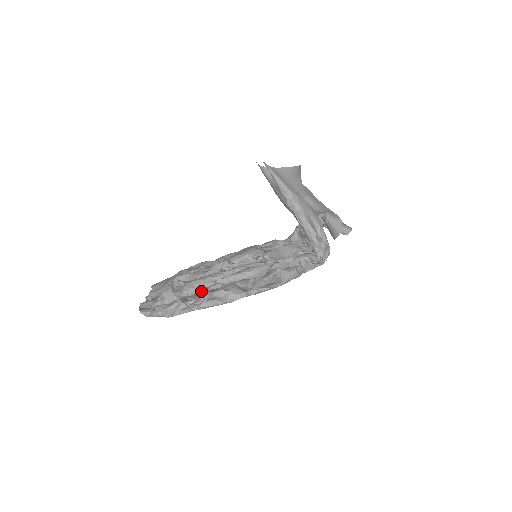
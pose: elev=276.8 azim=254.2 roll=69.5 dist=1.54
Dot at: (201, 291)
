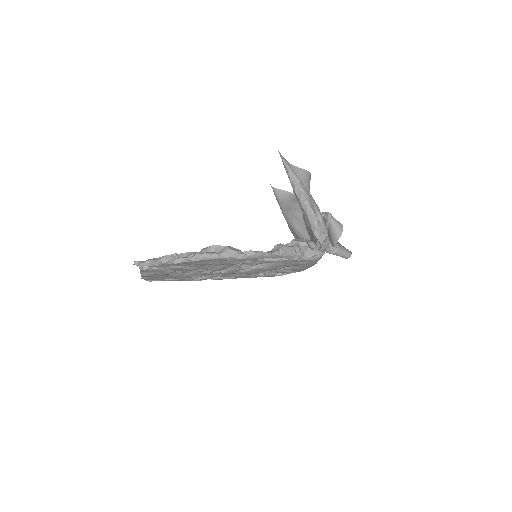
Dot at: occluded
